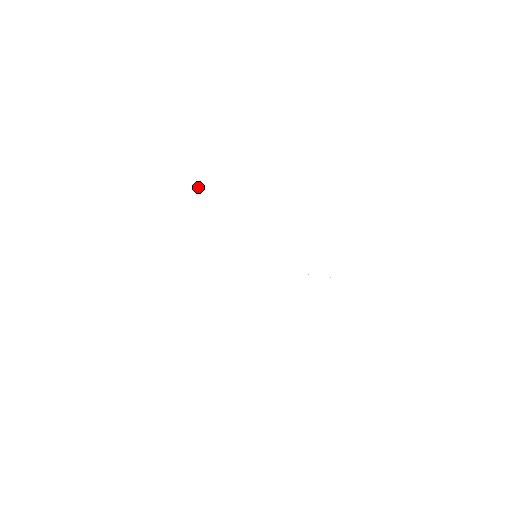
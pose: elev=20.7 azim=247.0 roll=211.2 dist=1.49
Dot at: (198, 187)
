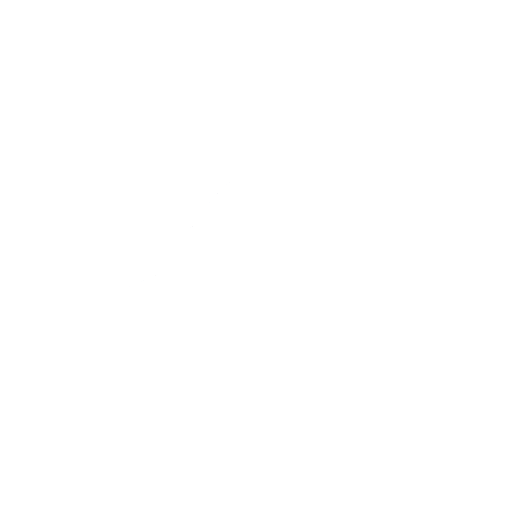
Dot at: (214, 199)
